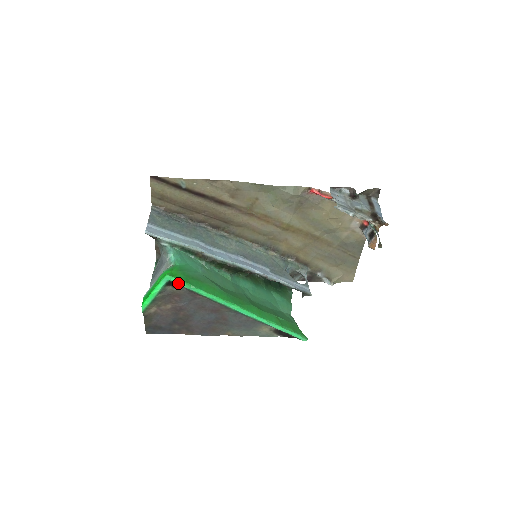
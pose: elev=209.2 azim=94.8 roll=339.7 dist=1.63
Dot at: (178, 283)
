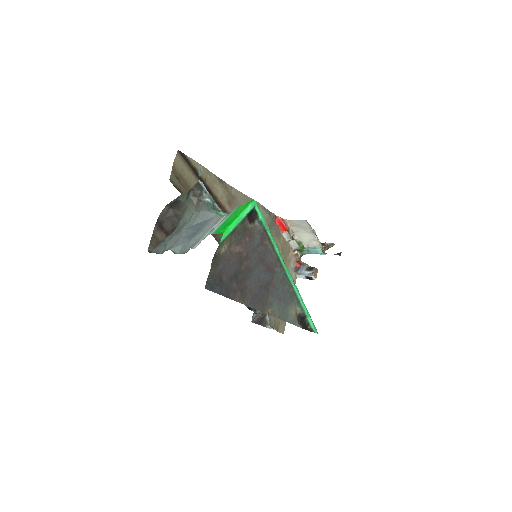
Dot at: (260, 214)
